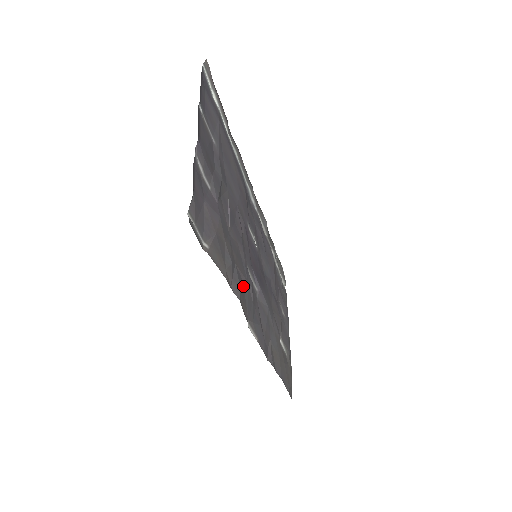
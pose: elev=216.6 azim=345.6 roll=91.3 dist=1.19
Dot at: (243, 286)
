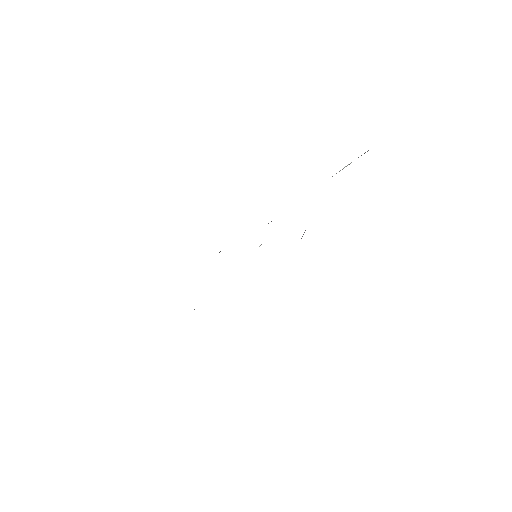
Dot at: occluded
